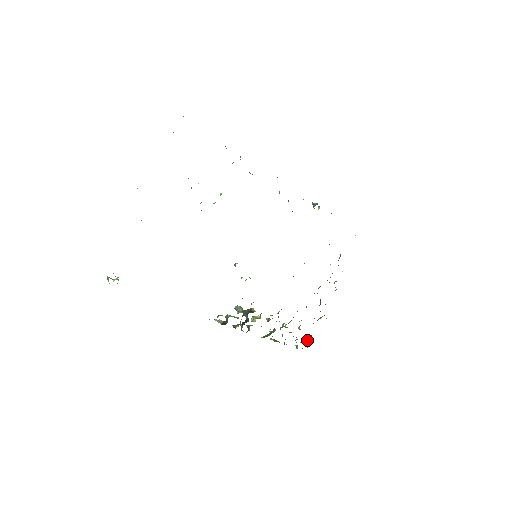
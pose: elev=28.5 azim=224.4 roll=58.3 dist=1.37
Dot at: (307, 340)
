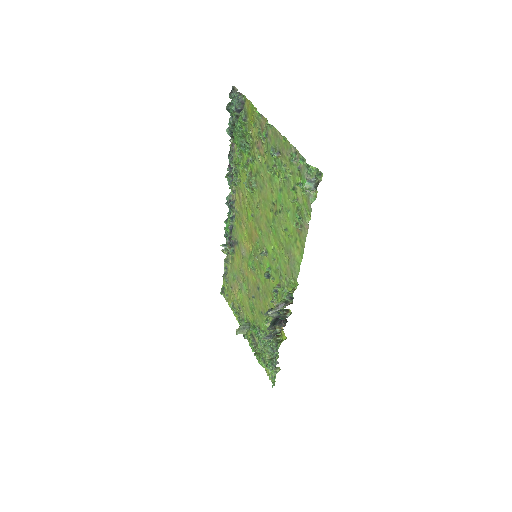
Dot at: occluded
